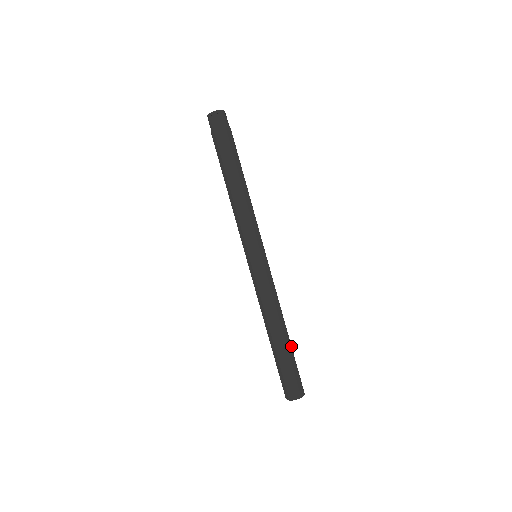
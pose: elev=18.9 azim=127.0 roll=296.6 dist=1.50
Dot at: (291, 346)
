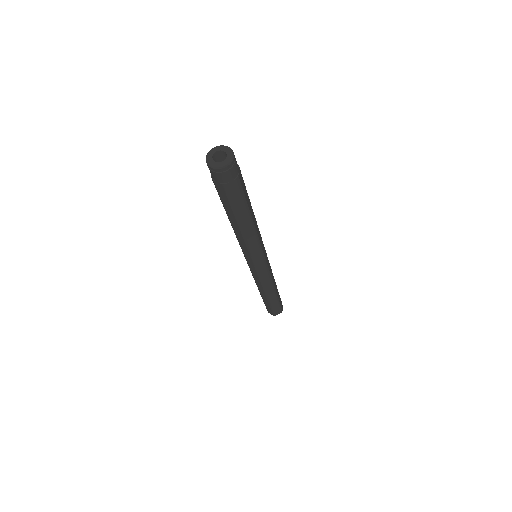
Dot at: (277, 290)
